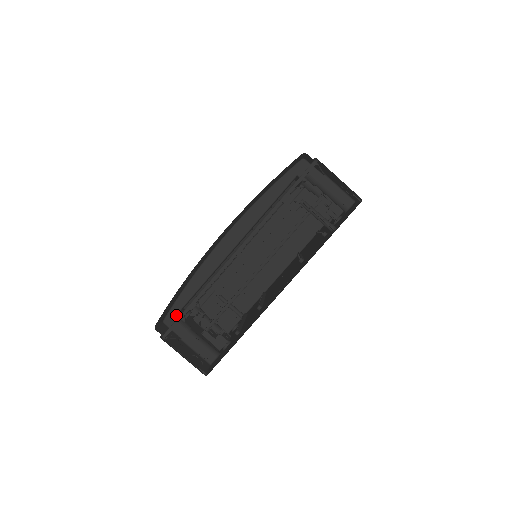
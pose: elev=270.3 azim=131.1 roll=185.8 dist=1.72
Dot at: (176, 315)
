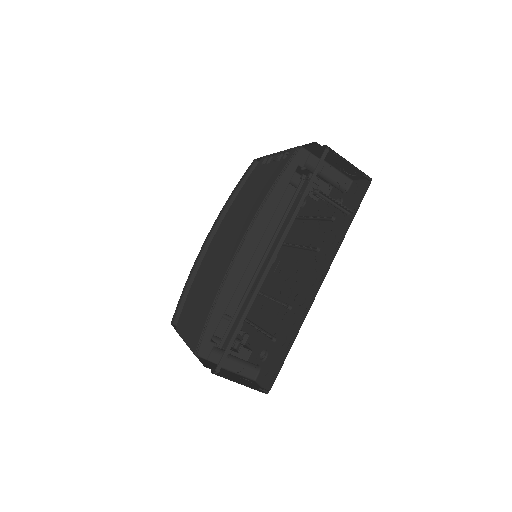
Dot at: (209, 343)
